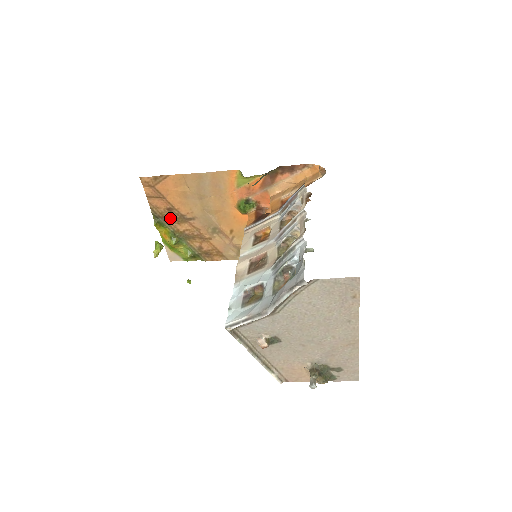
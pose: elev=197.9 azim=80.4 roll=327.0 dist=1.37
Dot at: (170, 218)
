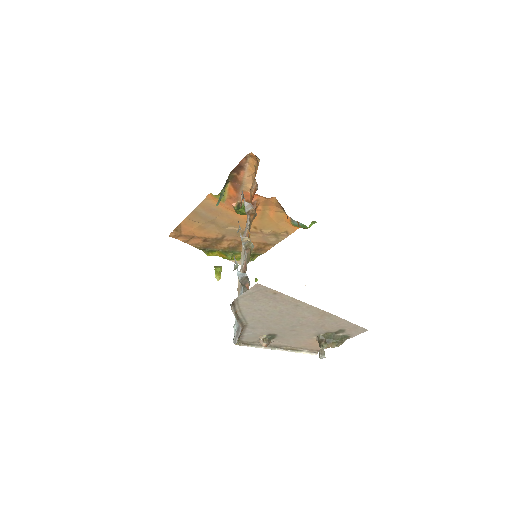
Dot at: (211, 245)
